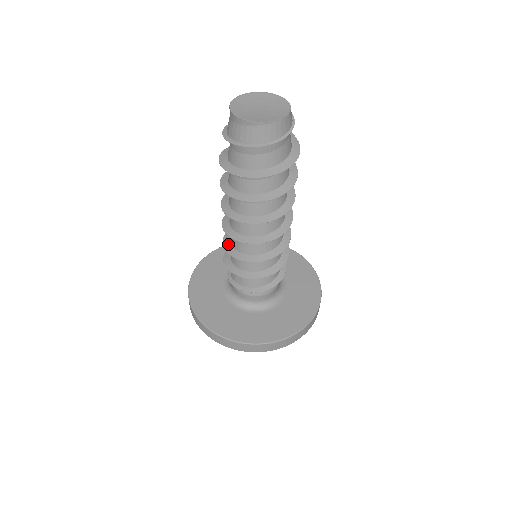
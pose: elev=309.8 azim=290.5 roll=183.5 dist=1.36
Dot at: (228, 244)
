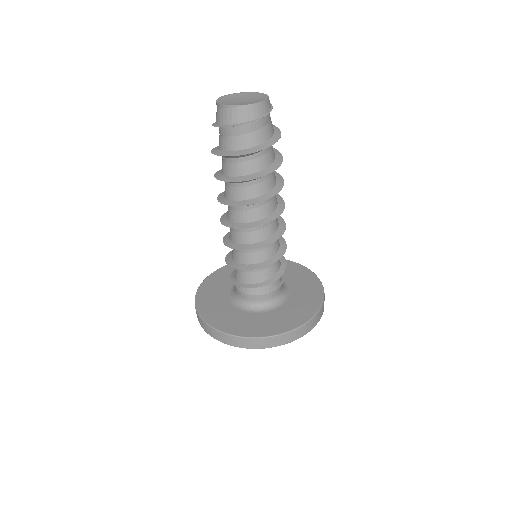
Dot at: (228, 235)
